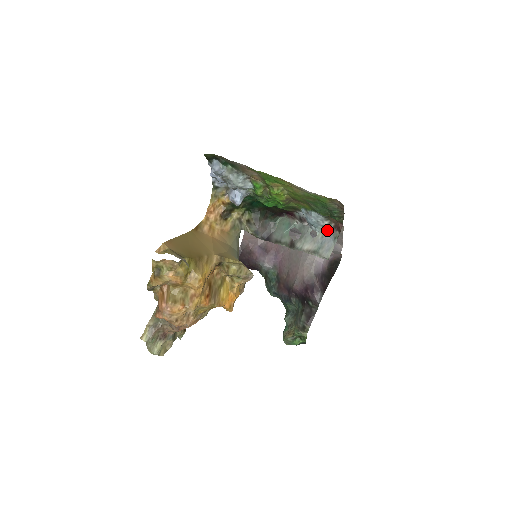
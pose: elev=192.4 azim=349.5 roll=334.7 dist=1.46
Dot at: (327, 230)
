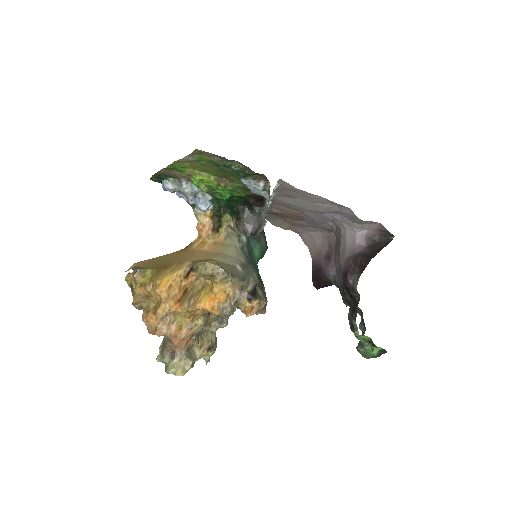
Dot at: (269, 192)
